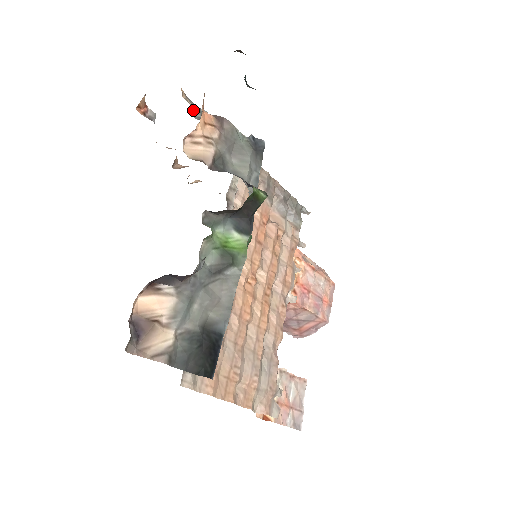
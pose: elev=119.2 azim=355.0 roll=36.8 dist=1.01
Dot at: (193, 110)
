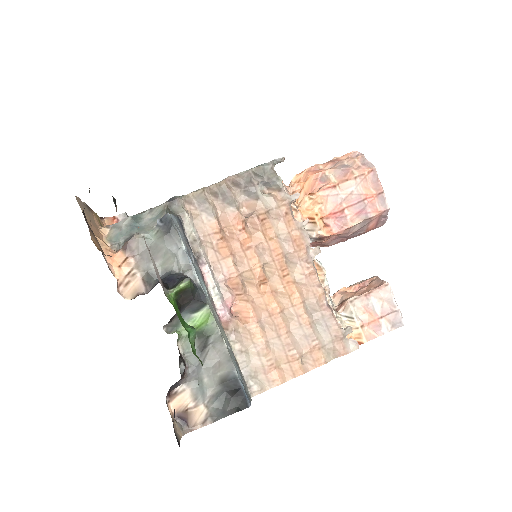
Dot at: (114, 248)
